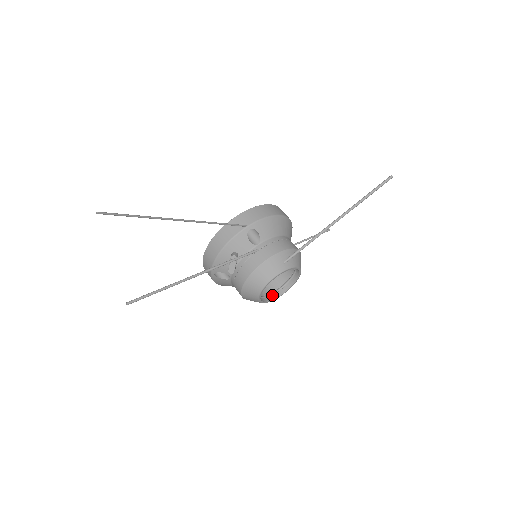
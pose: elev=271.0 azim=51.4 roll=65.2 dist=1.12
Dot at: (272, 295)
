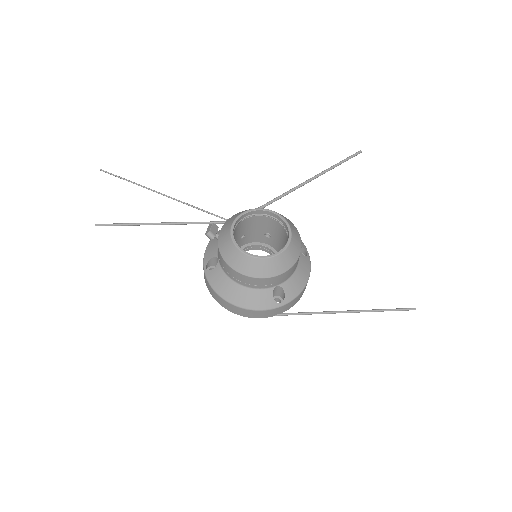
Dot at: (264, 259)
